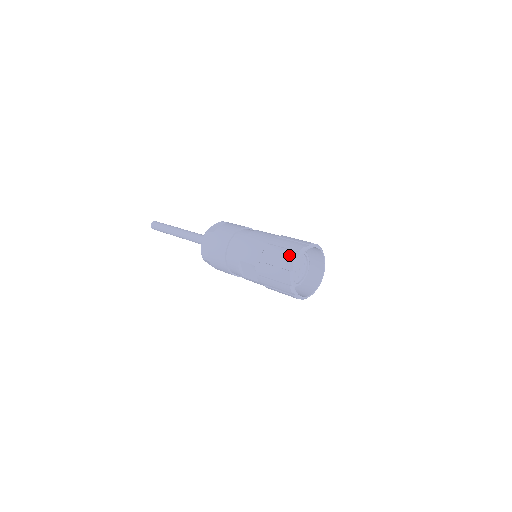
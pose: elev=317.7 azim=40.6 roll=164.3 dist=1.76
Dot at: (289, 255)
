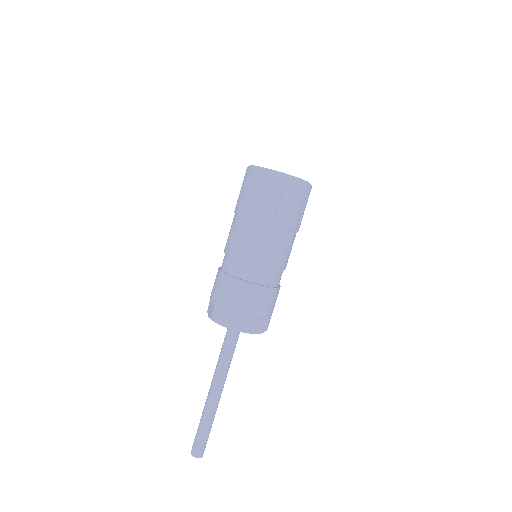
Dot at: (252, 177)
